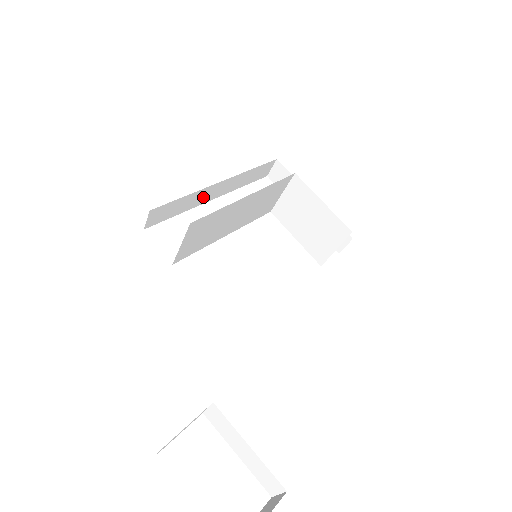
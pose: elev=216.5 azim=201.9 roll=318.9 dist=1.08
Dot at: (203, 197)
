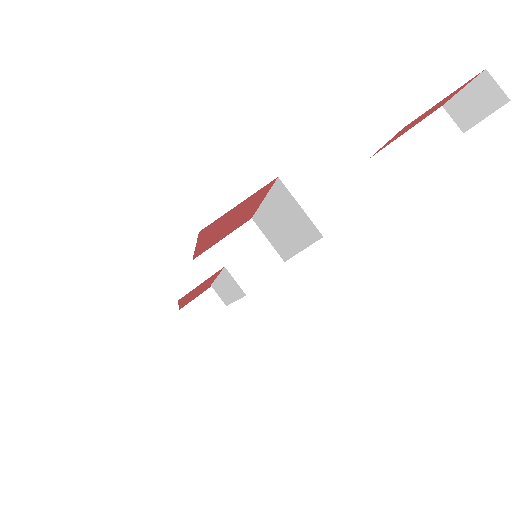
Dot at: occluded
